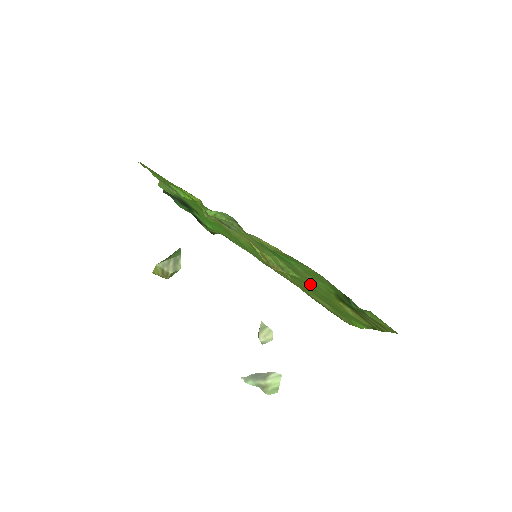
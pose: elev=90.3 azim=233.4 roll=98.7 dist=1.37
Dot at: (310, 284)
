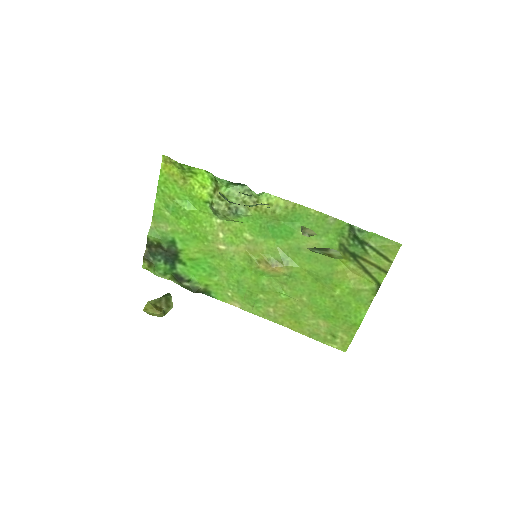
Dot at: (310, 265)
